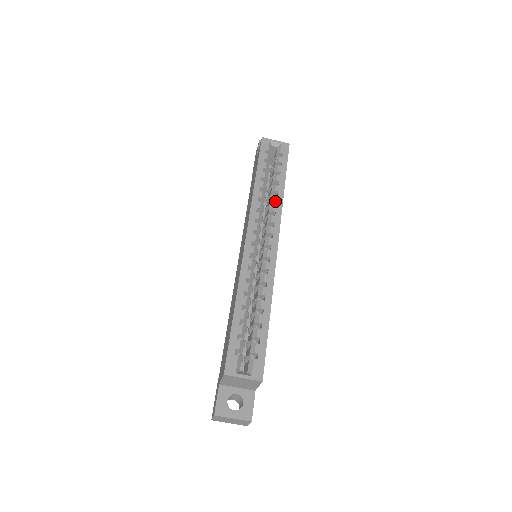
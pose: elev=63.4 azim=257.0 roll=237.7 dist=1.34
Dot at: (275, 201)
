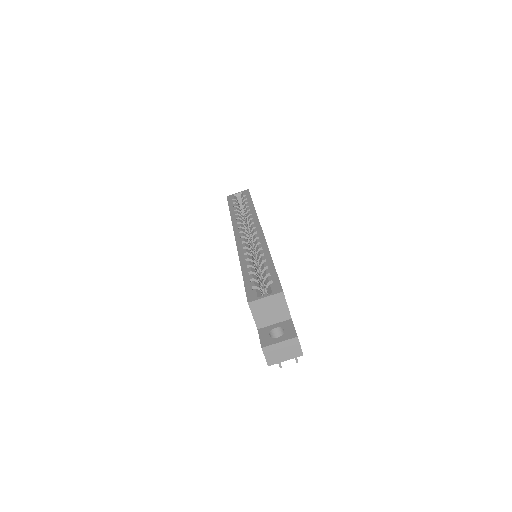
Dot at: (250, 214)
